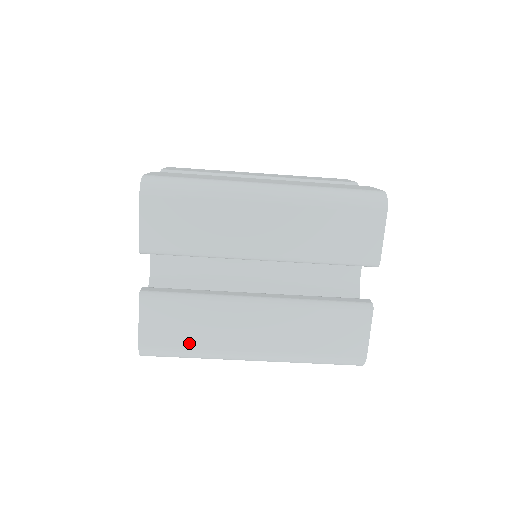
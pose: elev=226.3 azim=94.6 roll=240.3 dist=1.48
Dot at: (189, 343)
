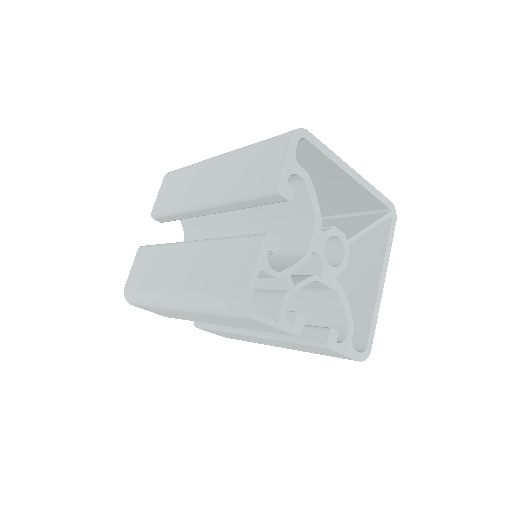
Dot at: (243, 340)
